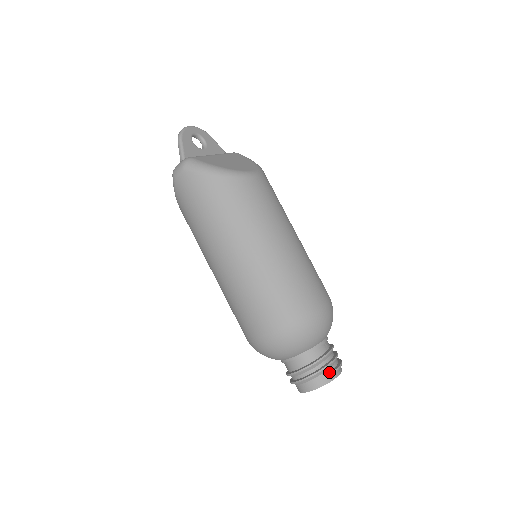
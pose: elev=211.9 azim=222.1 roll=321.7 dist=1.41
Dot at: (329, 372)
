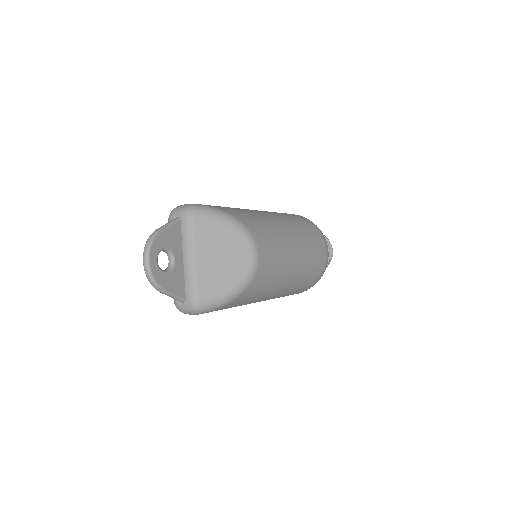
Dot at: occluded
